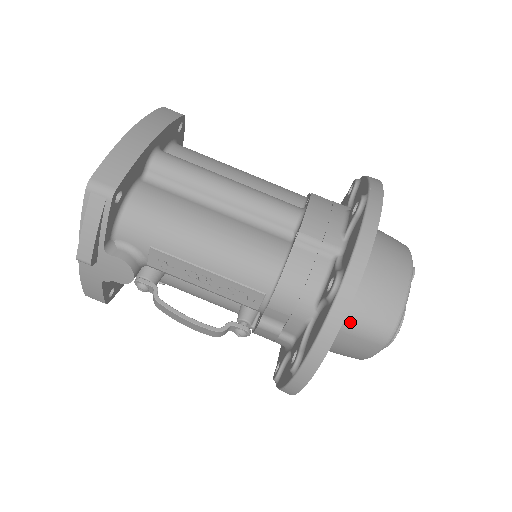
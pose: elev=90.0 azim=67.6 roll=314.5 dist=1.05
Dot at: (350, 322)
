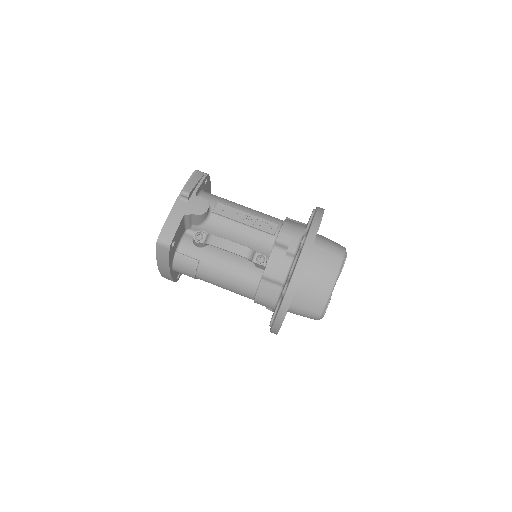
Dot at: (323, 242)
